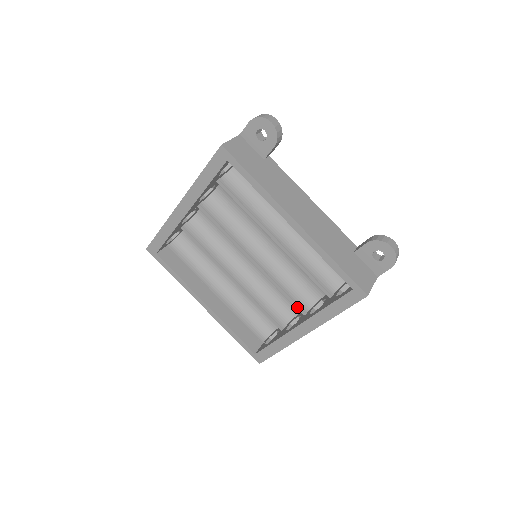
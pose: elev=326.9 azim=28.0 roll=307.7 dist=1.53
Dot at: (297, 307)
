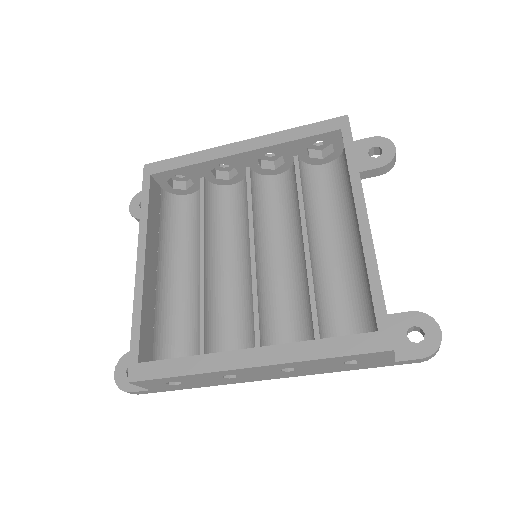
Dot at: (257, 338)
